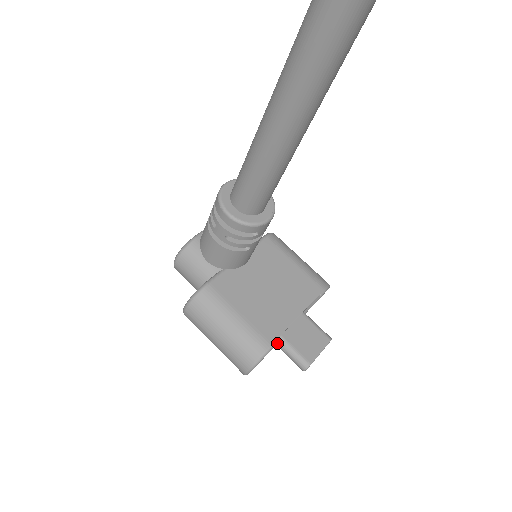
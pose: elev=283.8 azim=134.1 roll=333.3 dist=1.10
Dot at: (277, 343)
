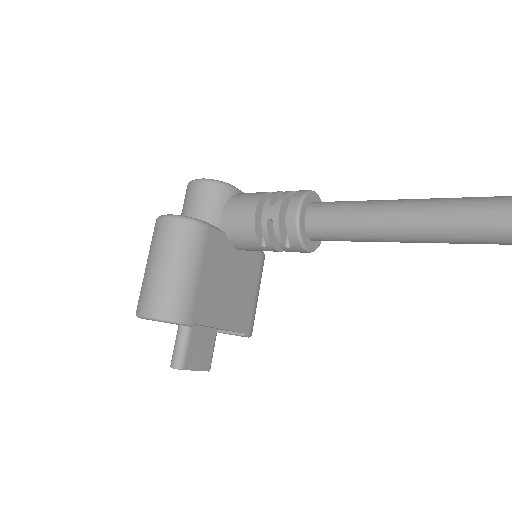
Dot at: occluded
